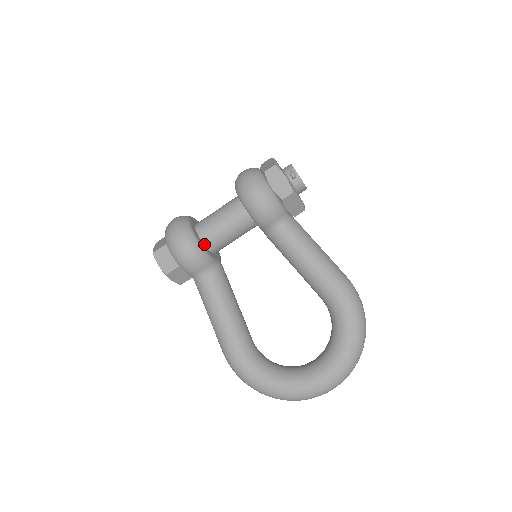
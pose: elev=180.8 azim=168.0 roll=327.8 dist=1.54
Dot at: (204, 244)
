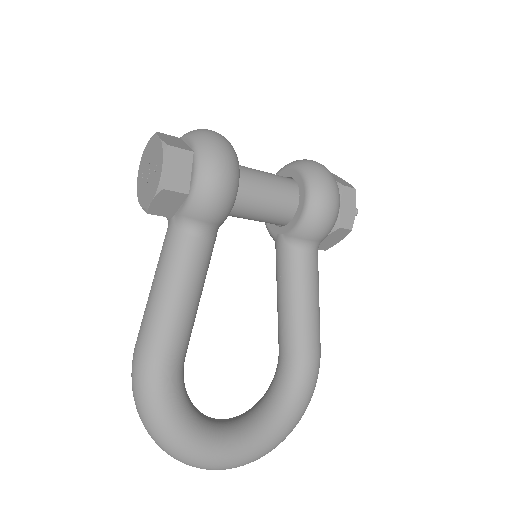
Dot at: occluded
